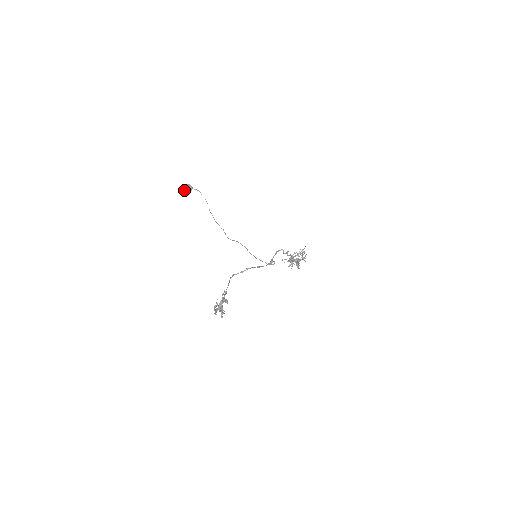
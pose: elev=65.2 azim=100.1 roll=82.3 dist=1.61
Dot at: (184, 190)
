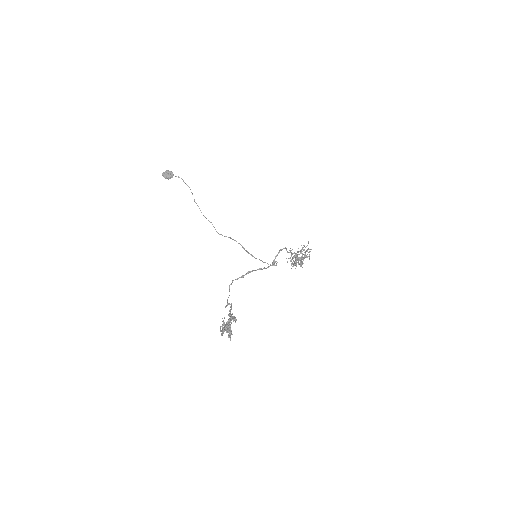
Dot at: (164, 177)
